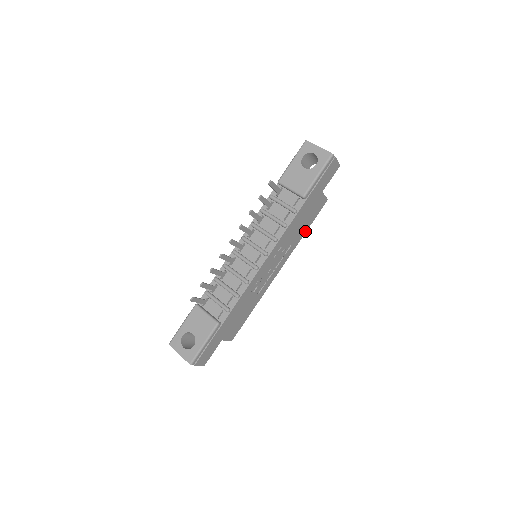
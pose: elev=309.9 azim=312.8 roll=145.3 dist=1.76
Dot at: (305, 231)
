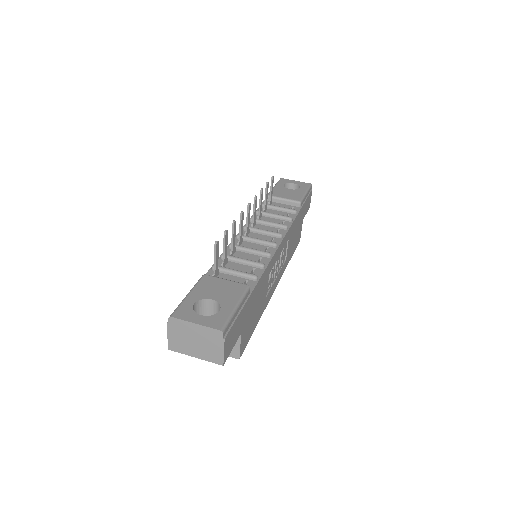
Dot at: (290, 258)
